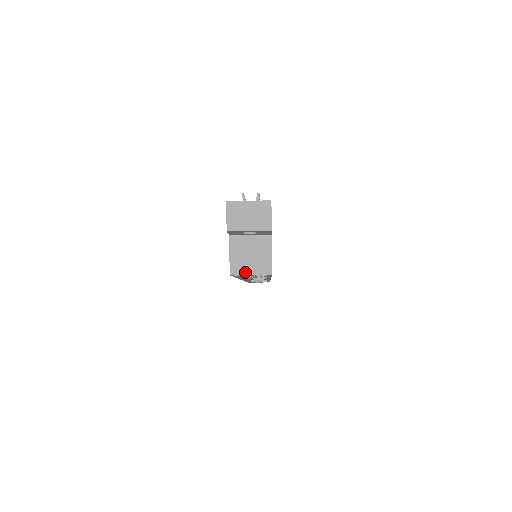
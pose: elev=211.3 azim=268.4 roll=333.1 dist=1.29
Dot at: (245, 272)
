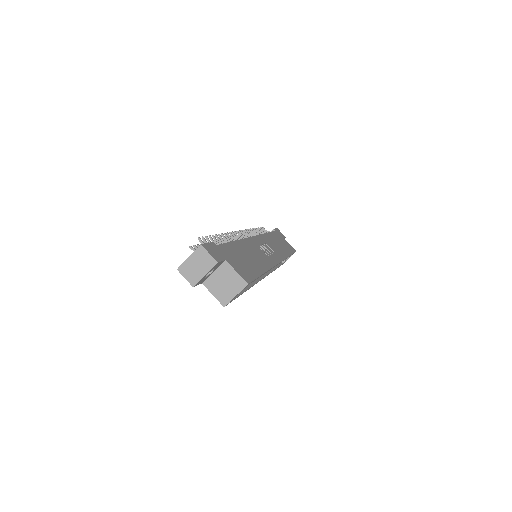
Dot at: (231, 297)
